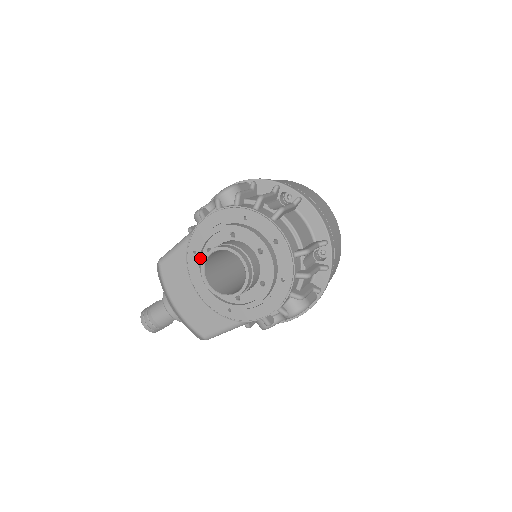
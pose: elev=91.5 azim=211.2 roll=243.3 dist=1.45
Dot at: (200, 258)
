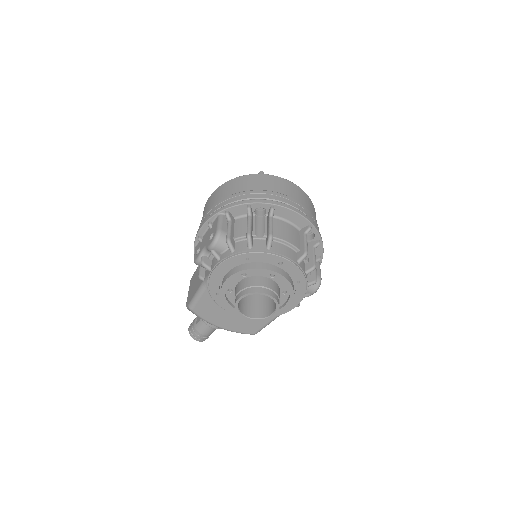
Dot at: (226, 298)
